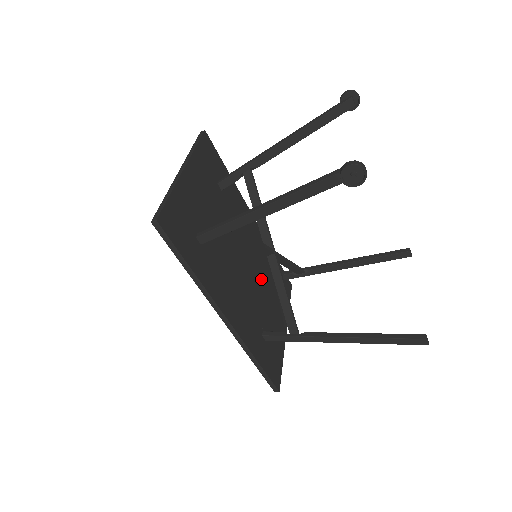
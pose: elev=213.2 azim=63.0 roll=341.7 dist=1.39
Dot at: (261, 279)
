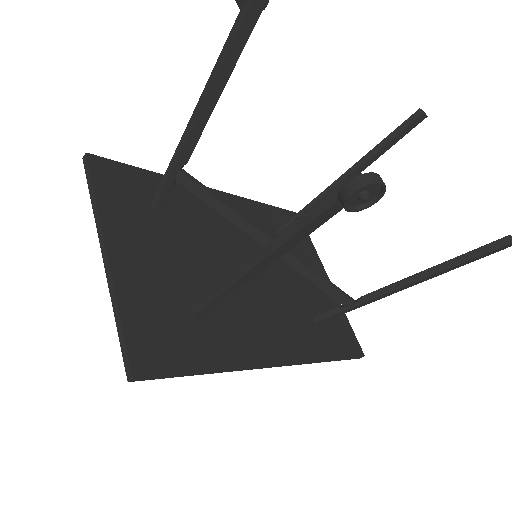
Dot at: occluded
